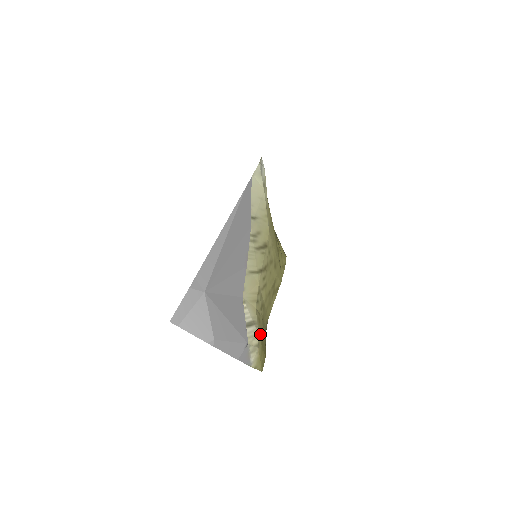
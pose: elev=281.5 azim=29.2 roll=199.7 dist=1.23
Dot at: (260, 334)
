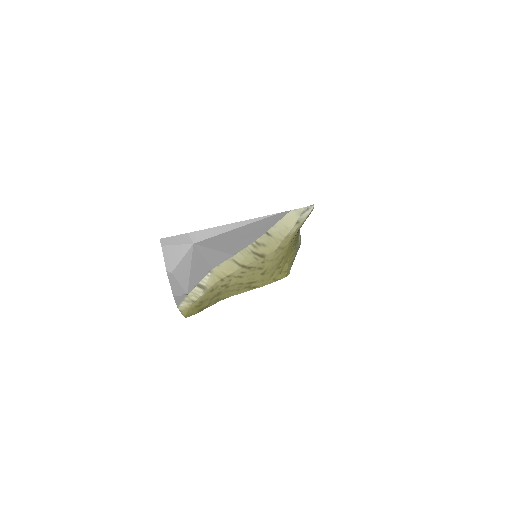
Dot at: (204, 298)
